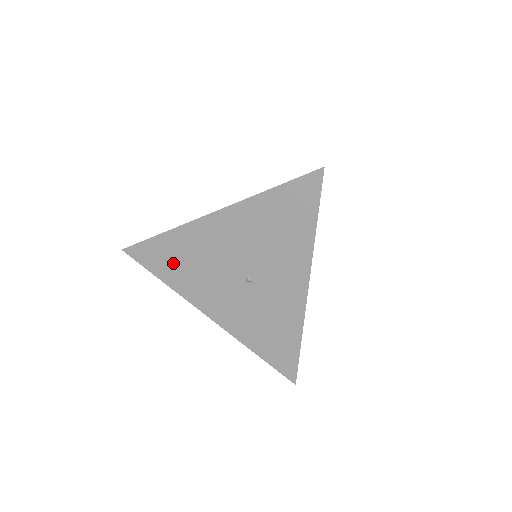
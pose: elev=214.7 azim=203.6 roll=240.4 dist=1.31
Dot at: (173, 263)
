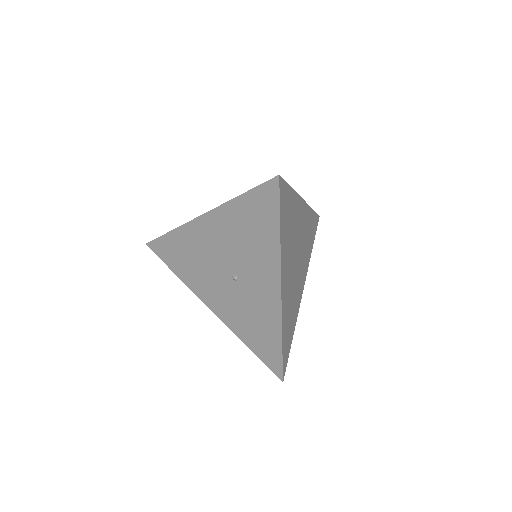
Dot at: (180, 258)
